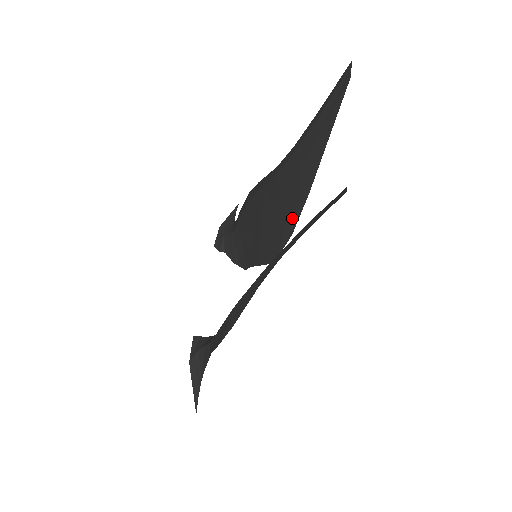
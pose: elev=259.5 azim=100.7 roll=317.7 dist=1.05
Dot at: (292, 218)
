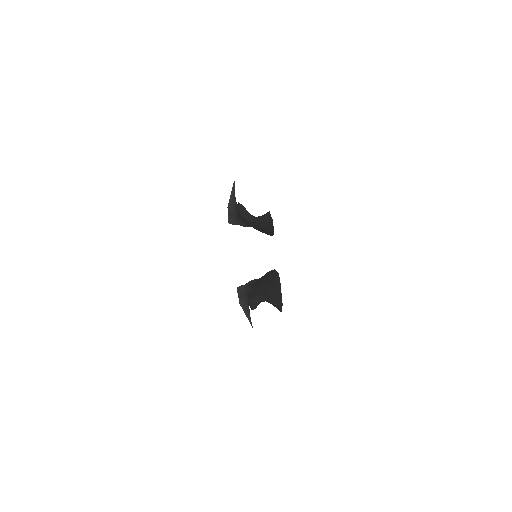
Dot at: (270, 233)
